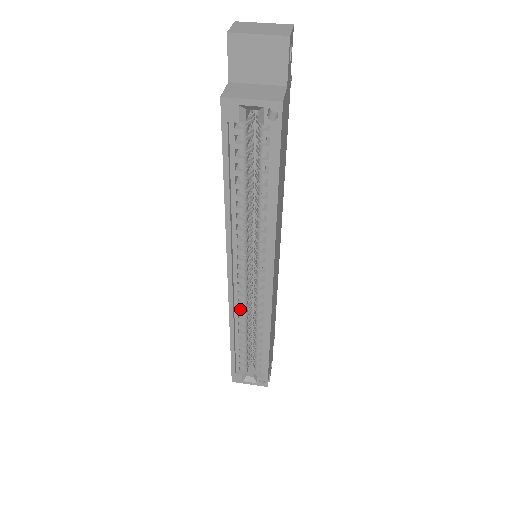
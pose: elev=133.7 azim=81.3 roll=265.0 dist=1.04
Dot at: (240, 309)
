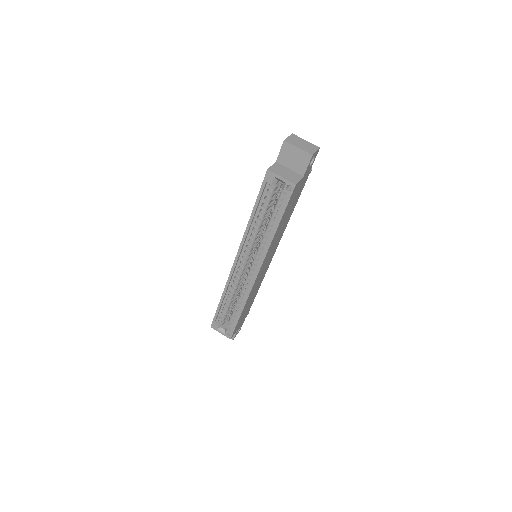
Dot at: (234, 282)
